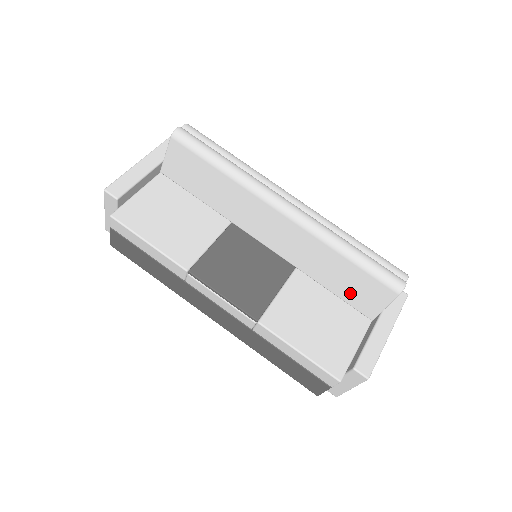
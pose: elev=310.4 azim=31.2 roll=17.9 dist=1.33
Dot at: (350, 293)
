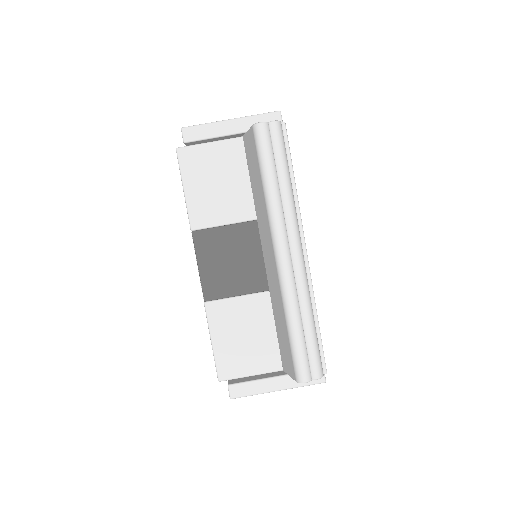
Dot at: (281, 343)
